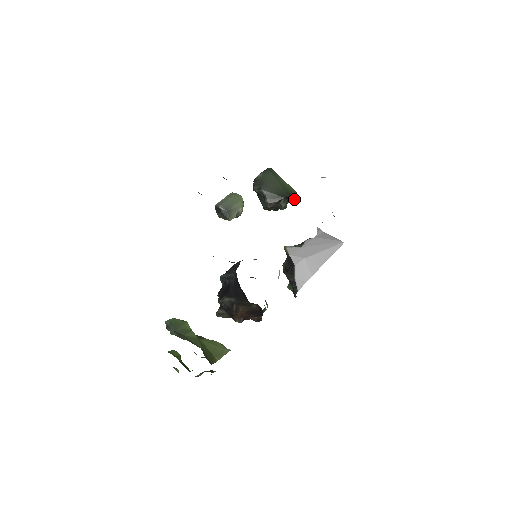
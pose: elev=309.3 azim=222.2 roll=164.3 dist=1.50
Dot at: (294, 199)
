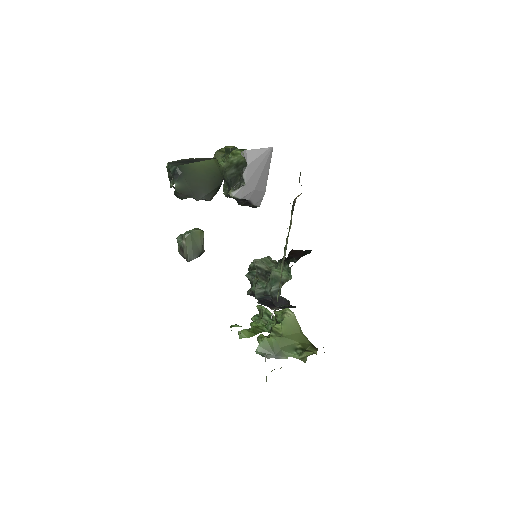
Dot at: (221, 168)
